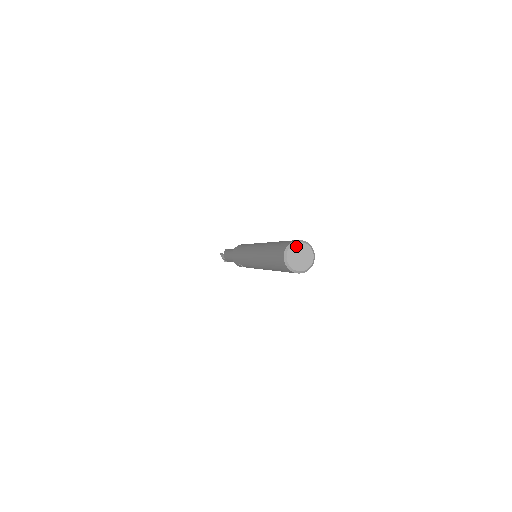
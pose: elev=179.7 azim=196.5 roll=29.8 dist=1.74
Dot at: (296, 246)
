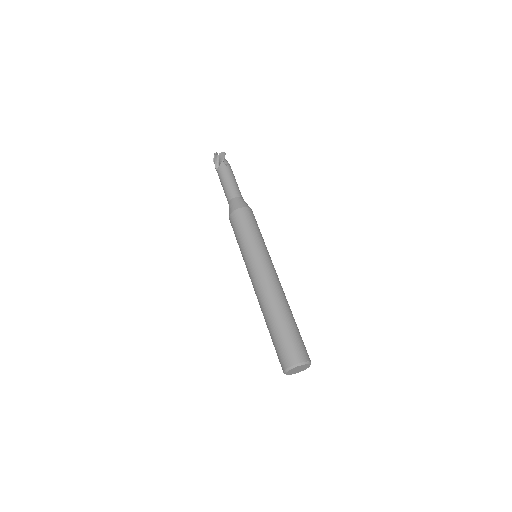
Dot at: (302, 366)
